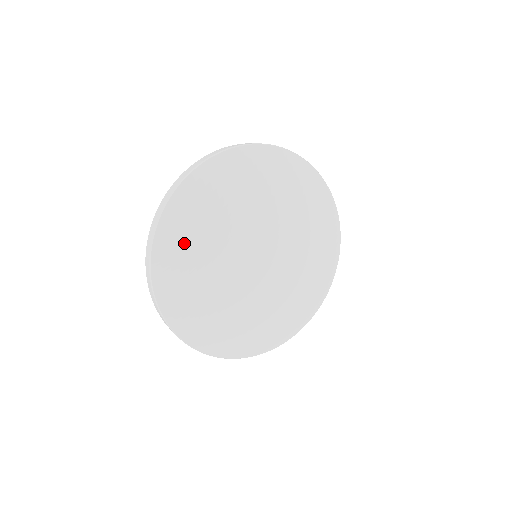
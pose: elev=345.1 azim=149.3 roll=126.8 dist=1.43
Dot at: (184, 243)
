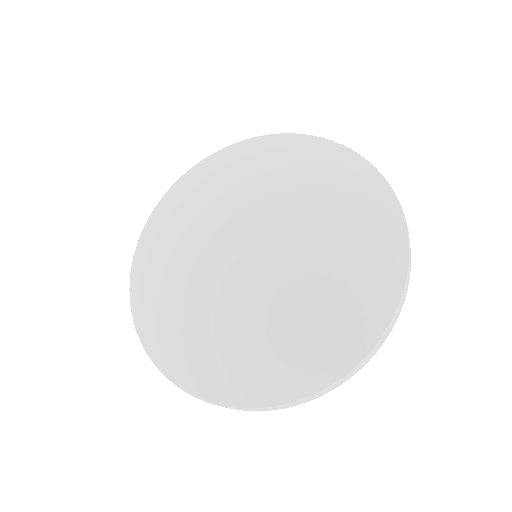
Dot at: (166, 323)
